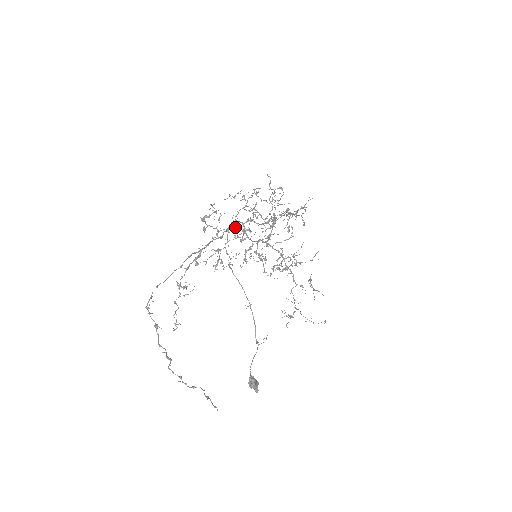
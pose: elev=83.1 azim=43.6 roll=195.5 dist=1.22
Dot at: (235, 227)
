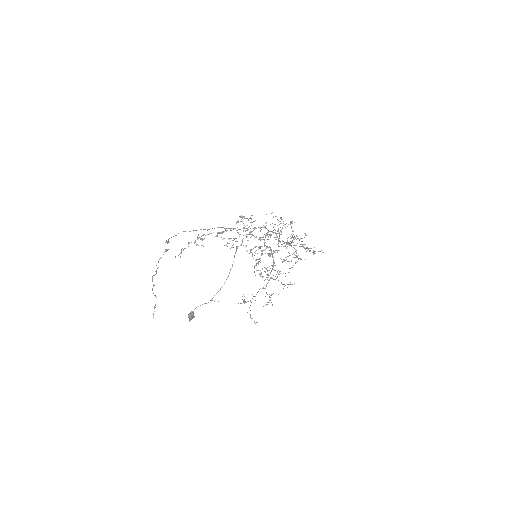
Dot at: occluded
